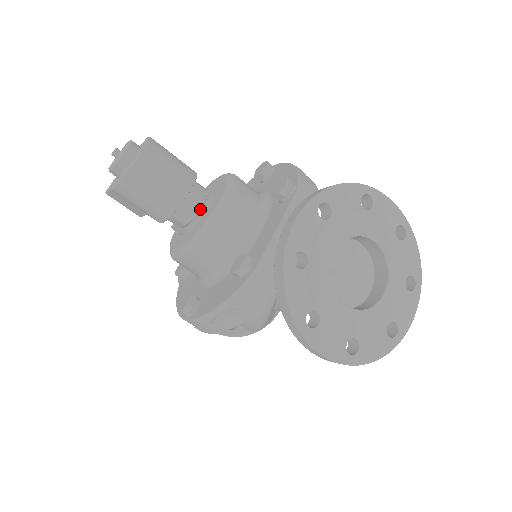
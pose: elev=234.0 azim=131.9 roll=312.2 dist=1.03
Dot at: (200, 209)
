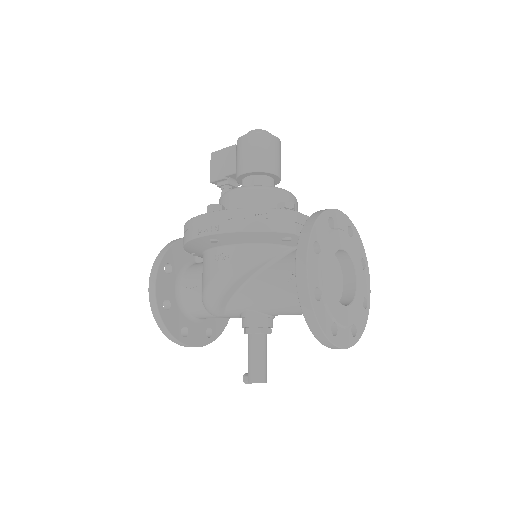
Dot at: occluded
